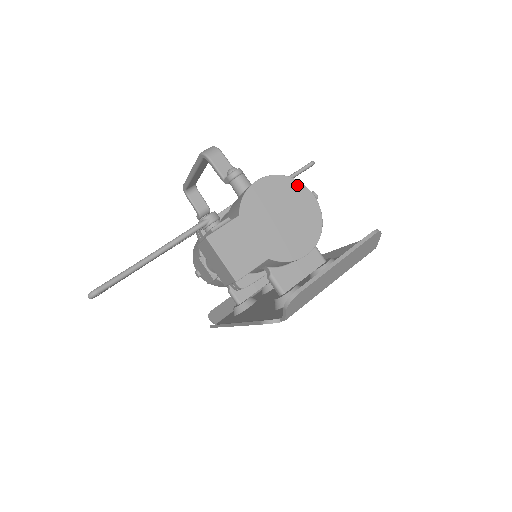
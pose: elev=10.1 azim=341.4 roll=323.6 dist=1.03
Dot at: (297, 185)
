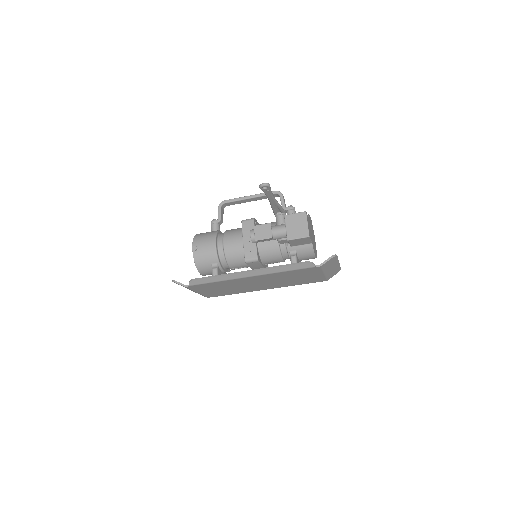
Dot at: occluded
